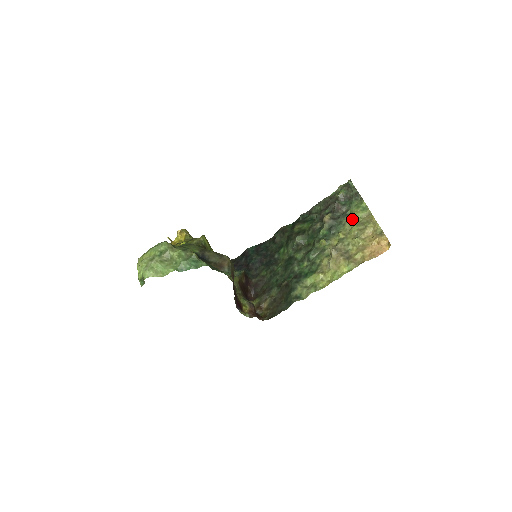
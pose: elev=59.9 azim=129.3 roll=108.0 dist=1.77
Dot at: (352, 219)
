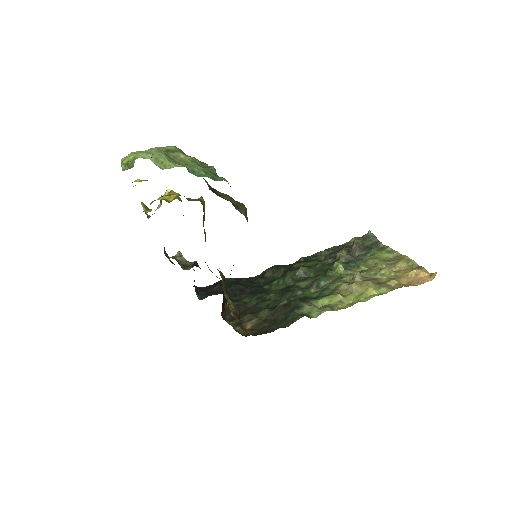
Dot at: (376, 257)
